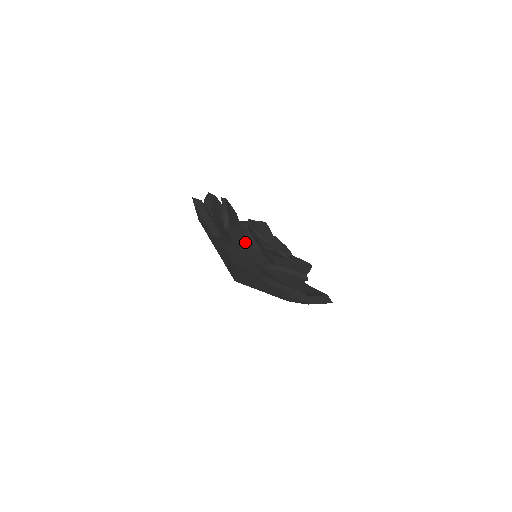
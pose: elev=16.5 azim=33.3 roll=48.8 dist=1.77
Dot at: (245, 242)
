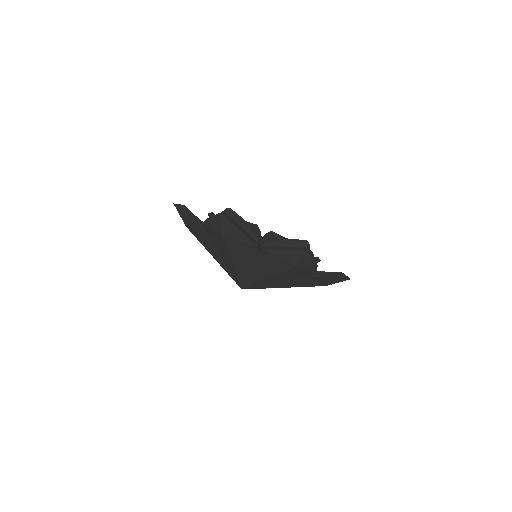
Dot at: occluded
